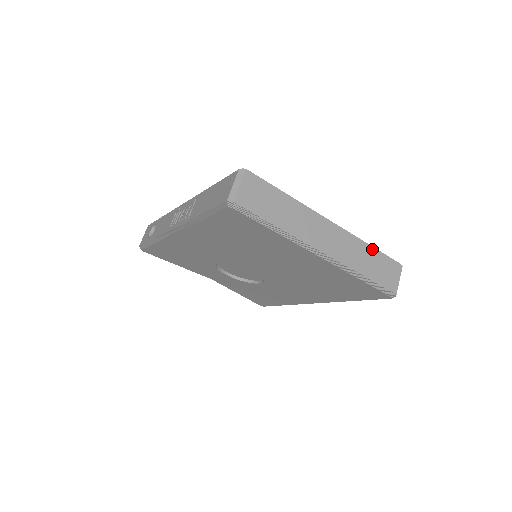
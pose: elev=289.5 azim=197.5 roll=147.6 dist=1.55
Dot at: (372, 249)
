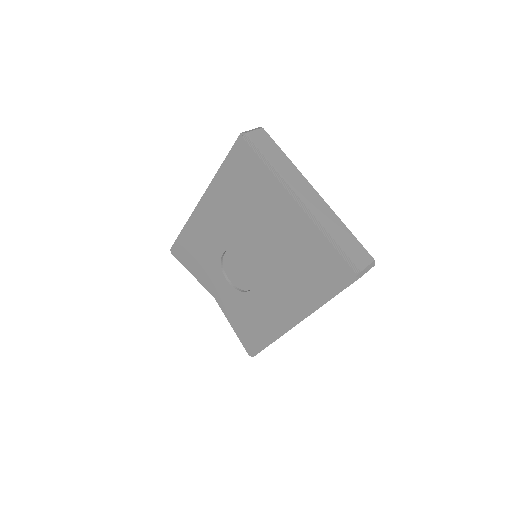
Dot at: (348, 229)
